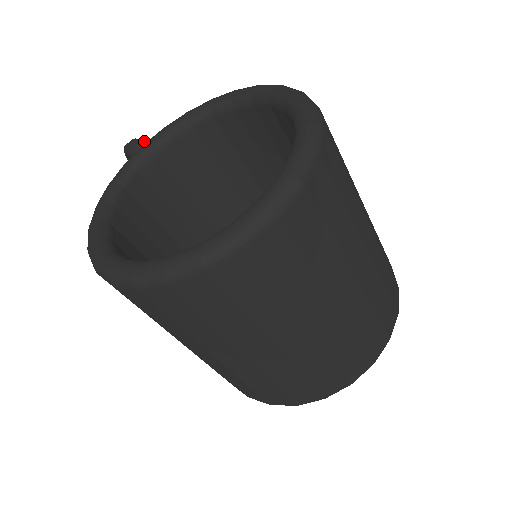
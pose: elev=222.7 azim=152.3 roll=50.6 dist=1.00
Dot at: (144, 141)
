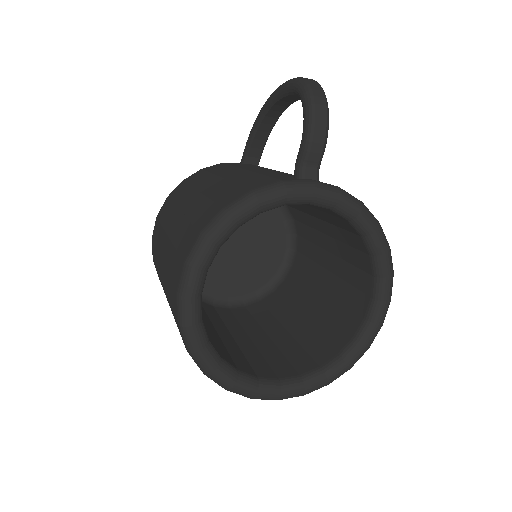
Dot at: occluded
